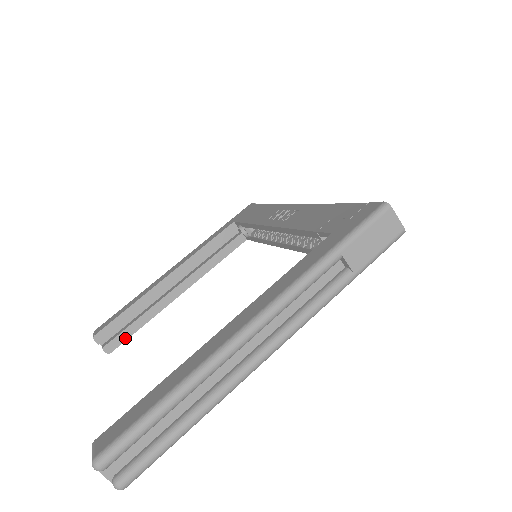
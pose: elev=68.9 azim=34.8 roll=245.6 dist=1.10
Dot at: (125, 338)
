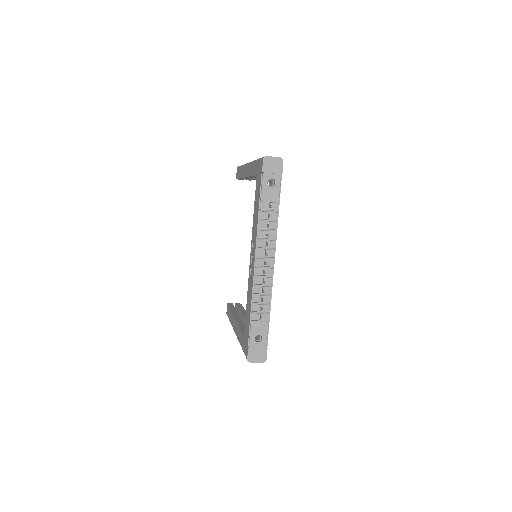
Dot at: occluded
